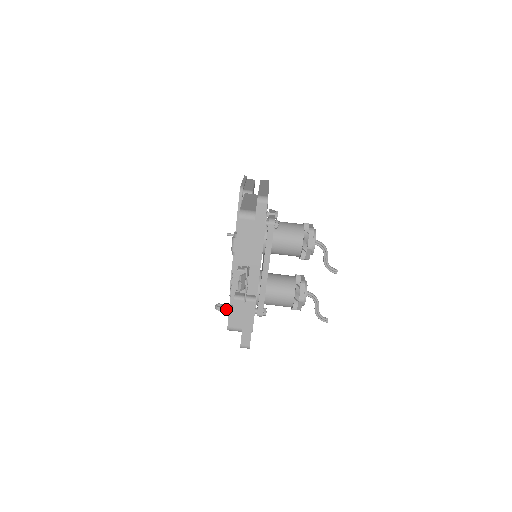
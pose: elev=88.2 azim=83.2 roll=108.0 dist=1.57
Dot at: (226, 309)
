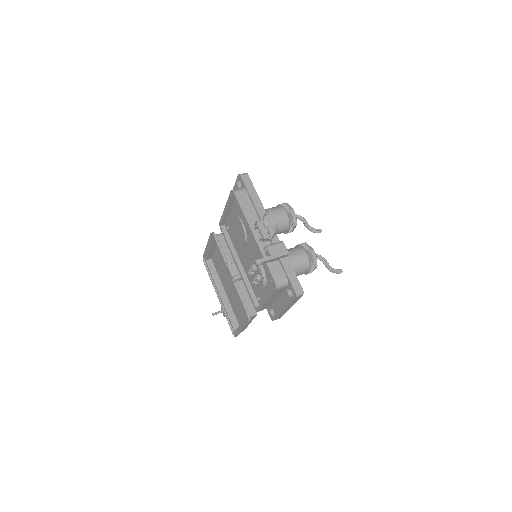
Dot at: (266, 259)
